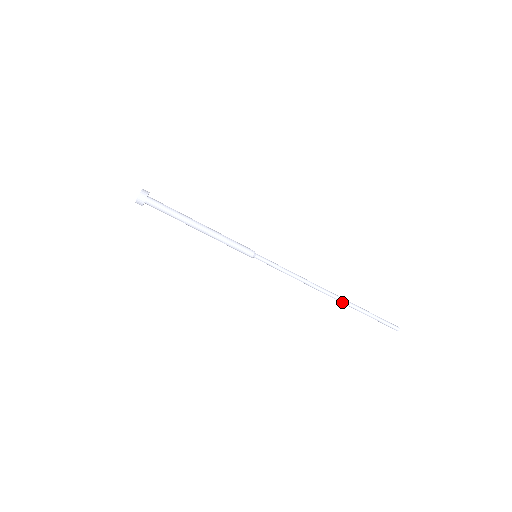
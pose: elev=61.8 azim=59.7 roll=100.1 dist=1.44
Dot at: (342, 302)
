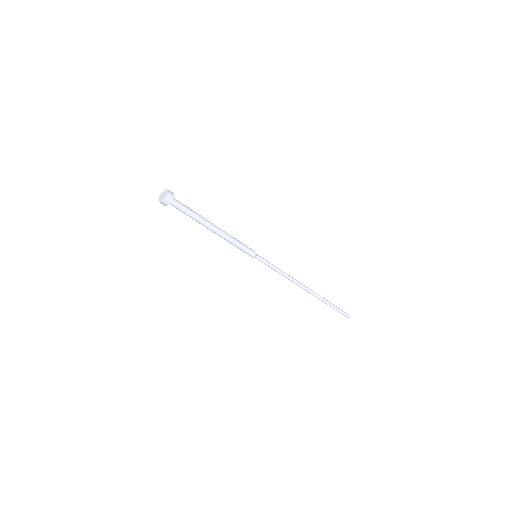
Dot at: (316, 296)
